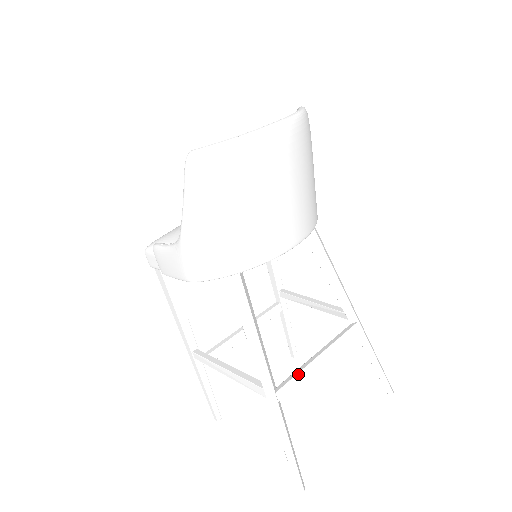
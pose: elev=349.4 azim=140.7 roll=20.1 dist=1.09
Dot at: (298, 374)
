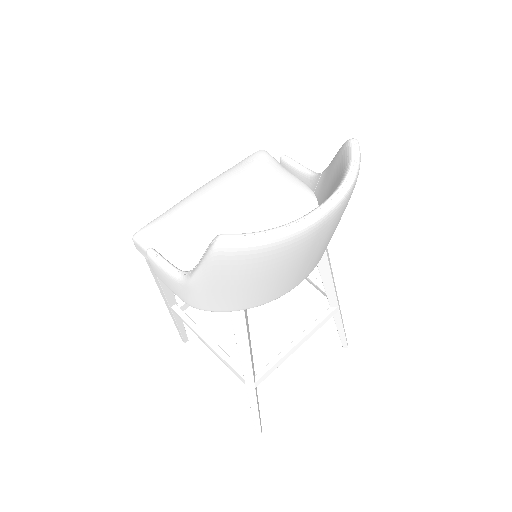
Dot at: (276, 363)
